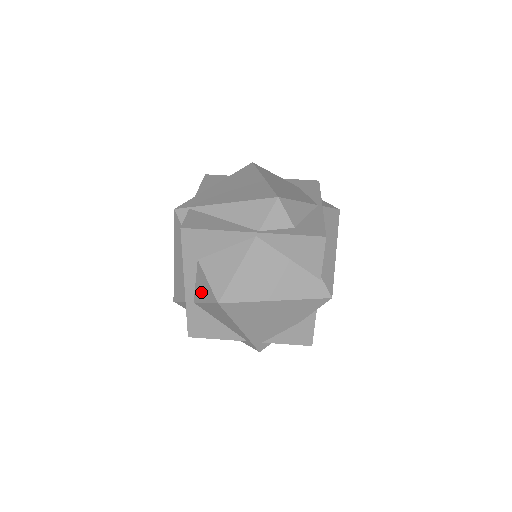
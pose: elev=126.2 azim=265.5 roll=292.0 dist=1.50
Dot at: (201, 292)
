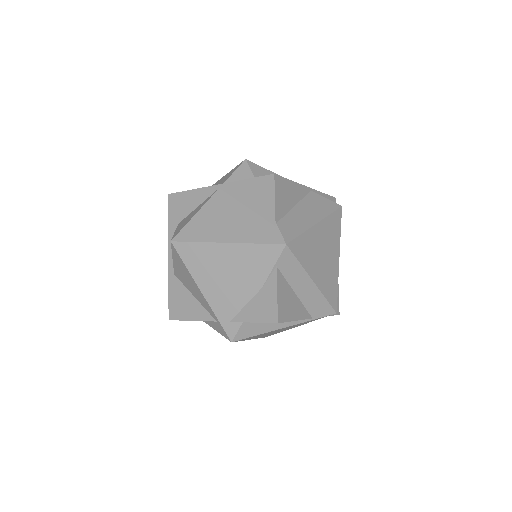
Dot at: occluded
